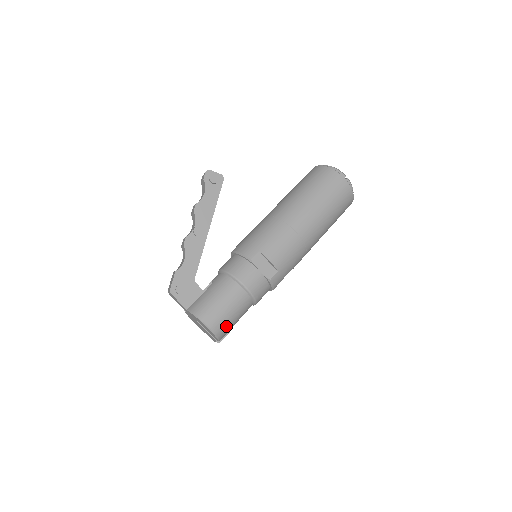
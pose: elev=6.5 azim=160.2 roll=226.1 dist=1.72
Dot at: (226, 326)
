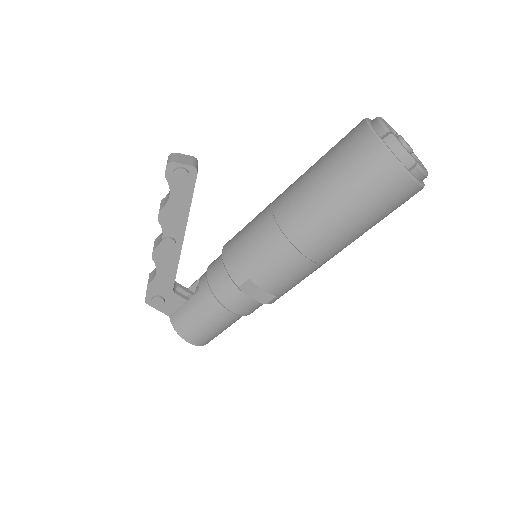
Dot at: (213, 337)
